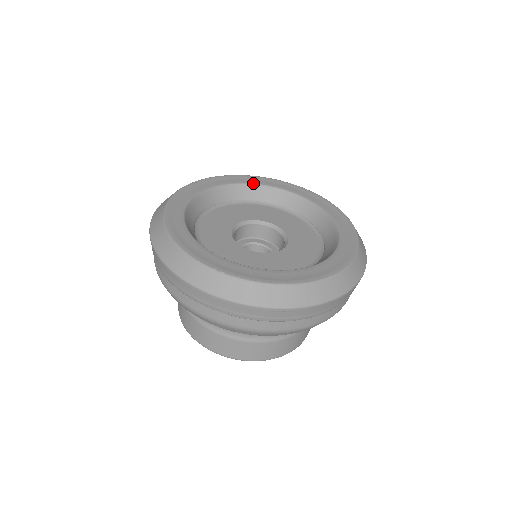
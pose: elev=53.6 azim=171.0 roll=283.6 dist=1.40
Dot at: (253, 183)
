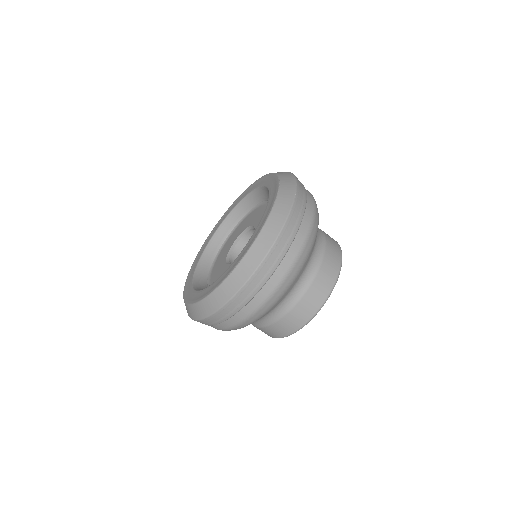
Dot at: (211, 238)
